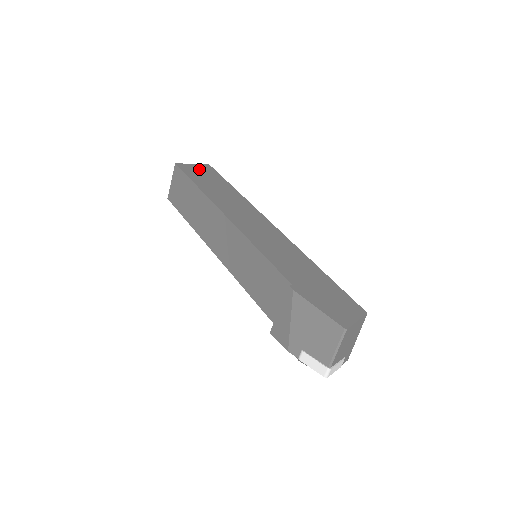
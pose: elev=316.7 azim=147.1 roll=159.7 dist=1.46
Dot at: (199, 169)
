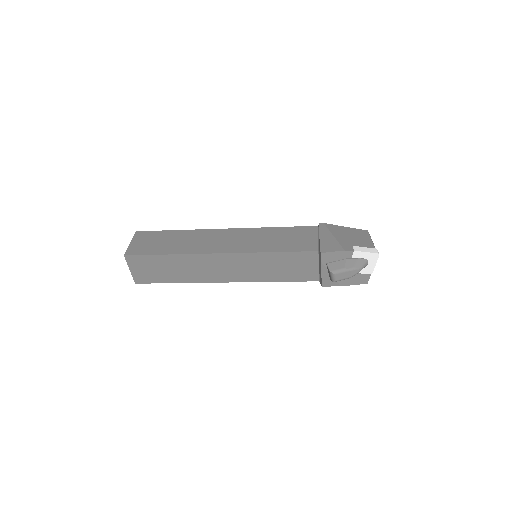
Dot at: occluded
